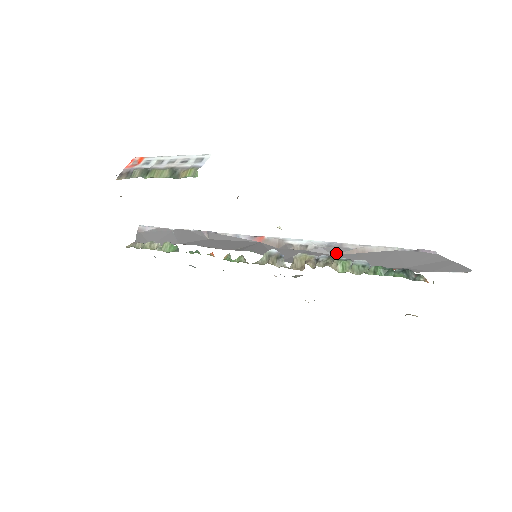
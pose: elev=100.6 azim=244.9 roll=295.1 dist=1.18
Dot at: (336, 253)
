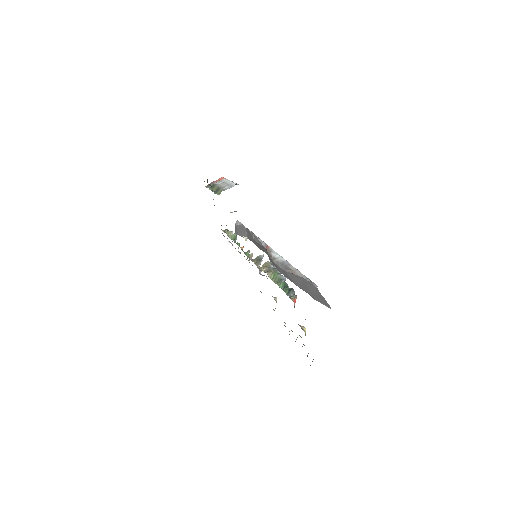
Dot at: (285, 269)
